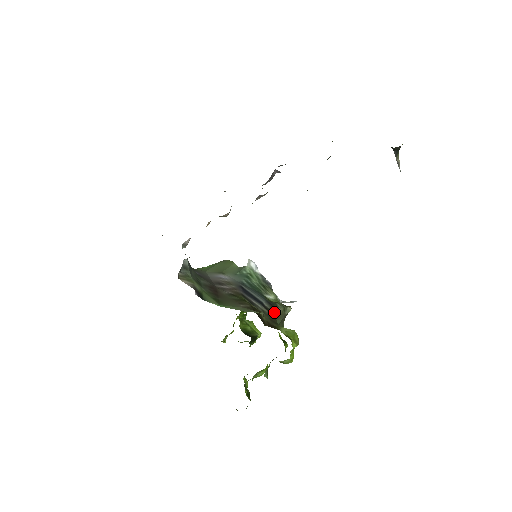
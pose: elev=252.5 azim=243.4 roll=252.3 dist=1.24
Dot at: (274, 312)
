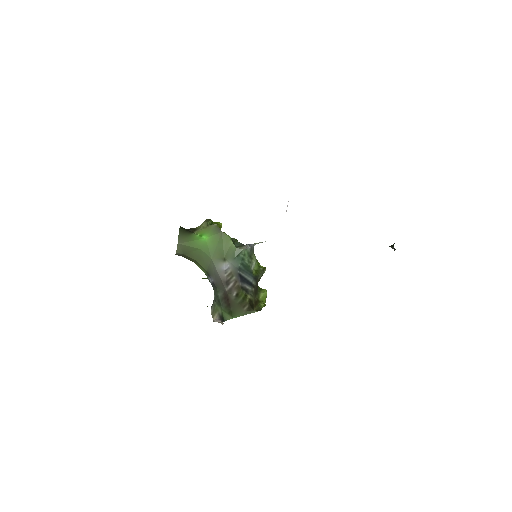
Dot at: (257, 284)
